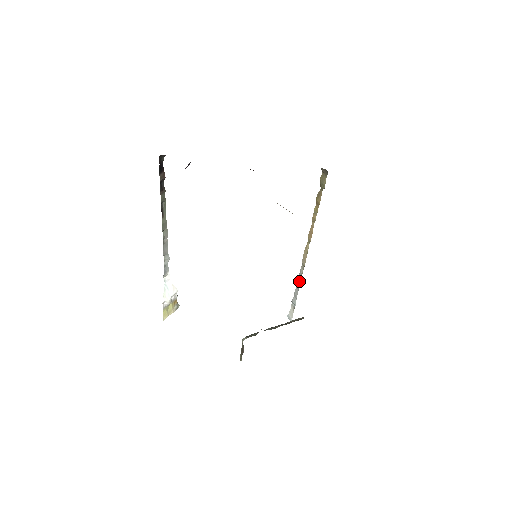
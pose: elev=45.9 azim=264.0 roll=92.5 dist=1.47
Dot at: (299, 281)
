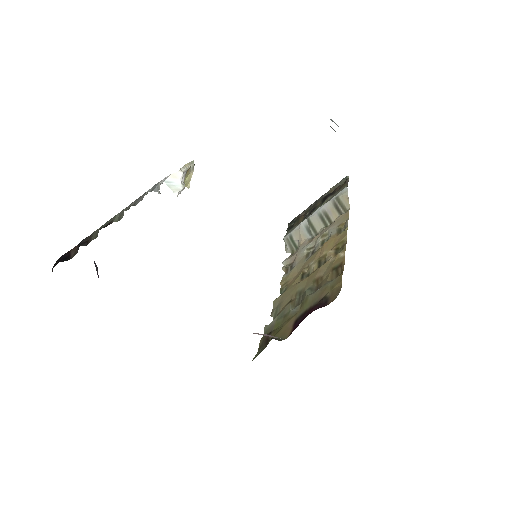
Dot at: occluded
